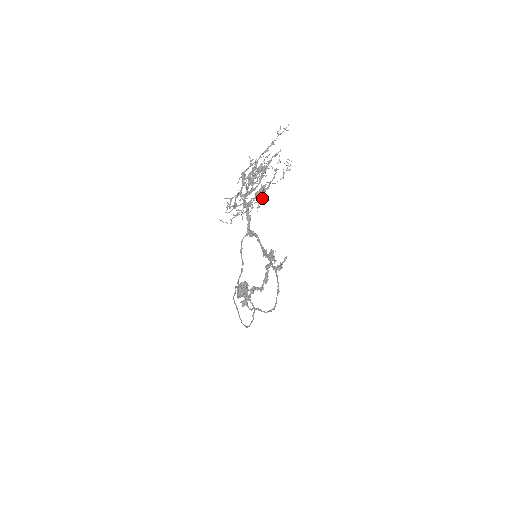
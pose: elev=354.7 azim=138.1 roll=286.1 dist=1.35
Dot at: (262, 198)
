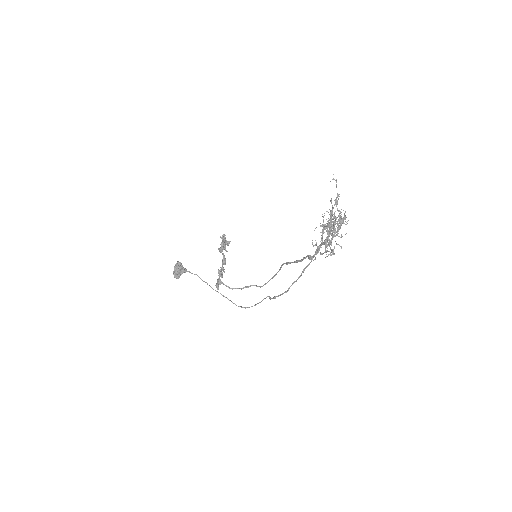
Dot at: occluded
